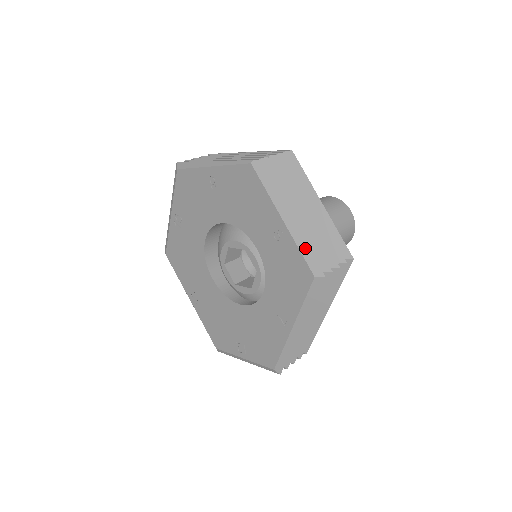
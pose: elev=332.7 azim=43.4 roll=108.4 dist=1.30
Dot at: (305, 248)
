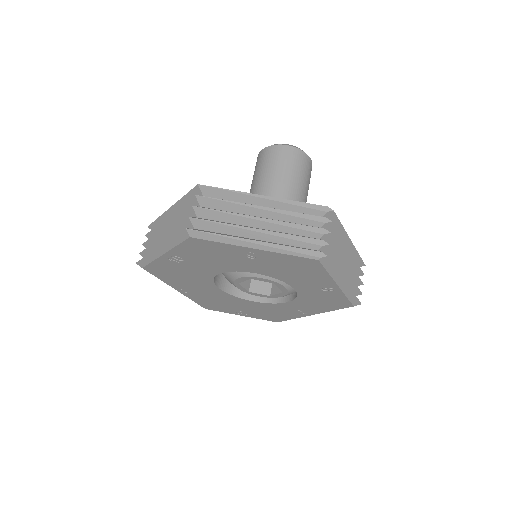
Dot at: (352, 295)
